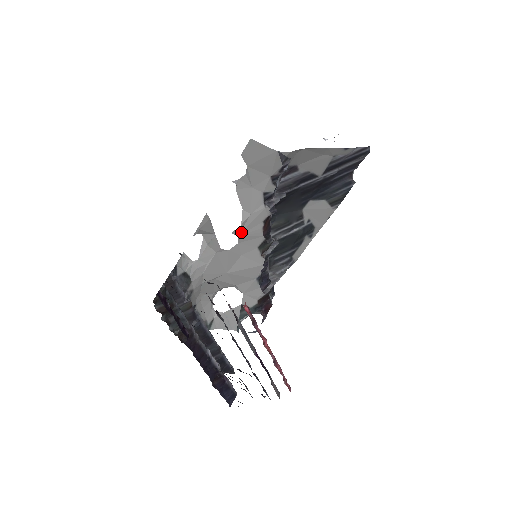
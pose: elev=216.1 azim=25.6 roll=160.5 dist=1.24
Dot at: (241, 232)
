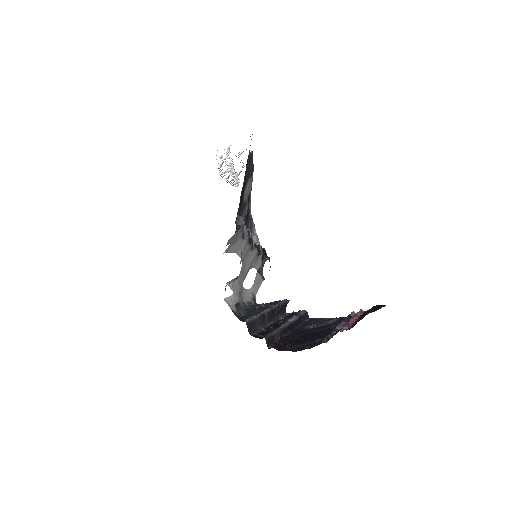
Dot at: (242, 259)
